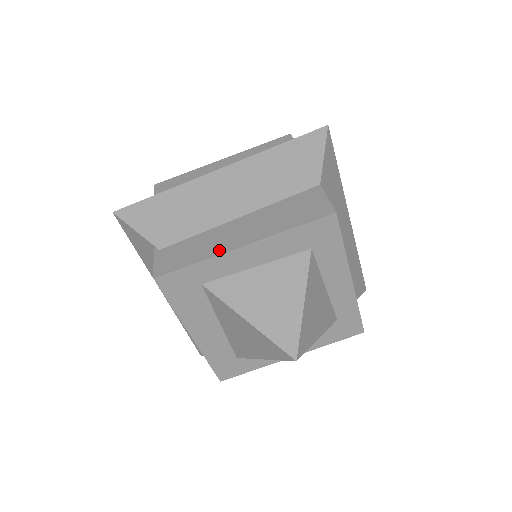
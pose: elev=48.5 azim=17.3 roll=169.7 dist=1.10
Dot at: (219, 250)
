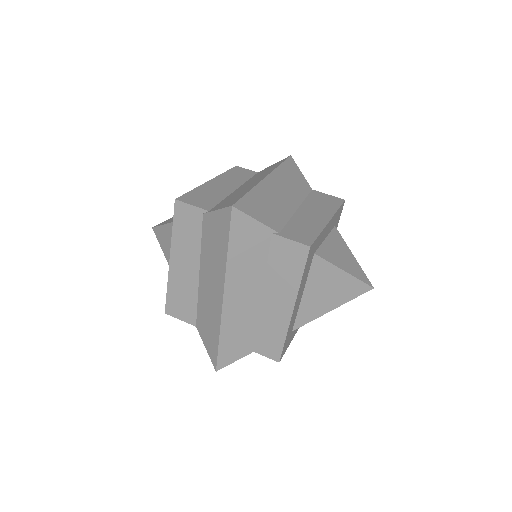
Dot at: (321, 224)
